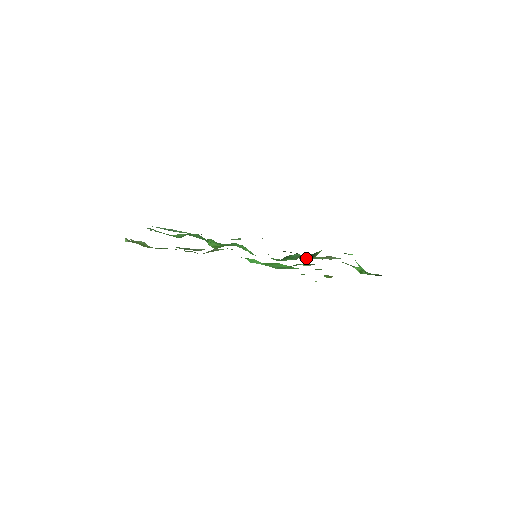
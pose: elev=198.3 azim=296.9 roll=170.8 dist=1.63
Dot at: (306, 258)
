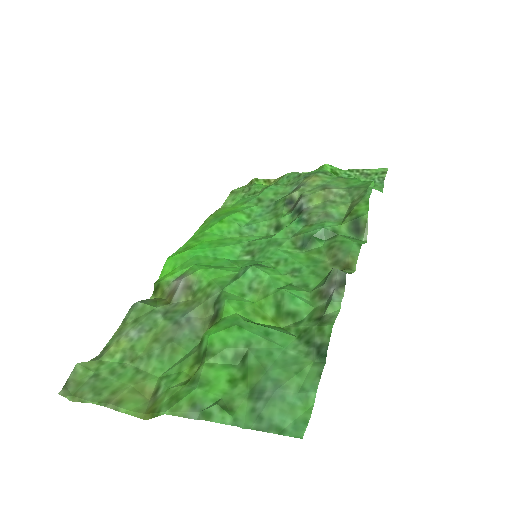
Dot at: (345, 231)
